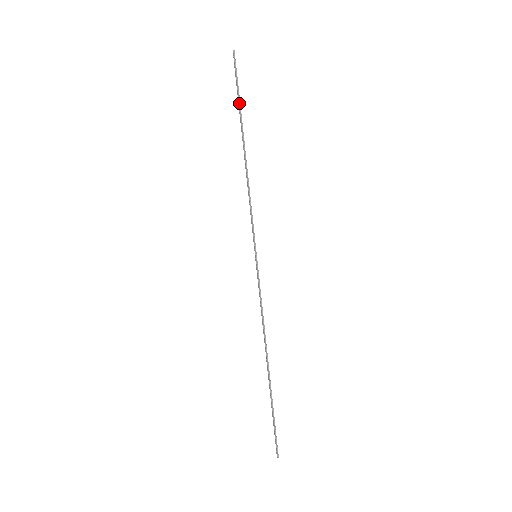
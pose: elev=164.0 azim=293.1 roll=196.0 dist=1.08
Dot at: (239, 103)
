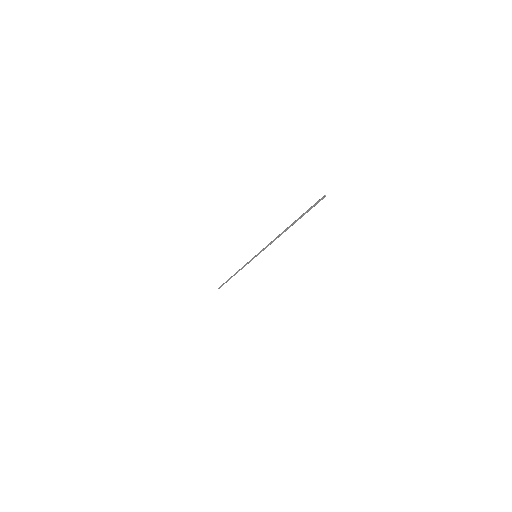
Dot at: occluded
